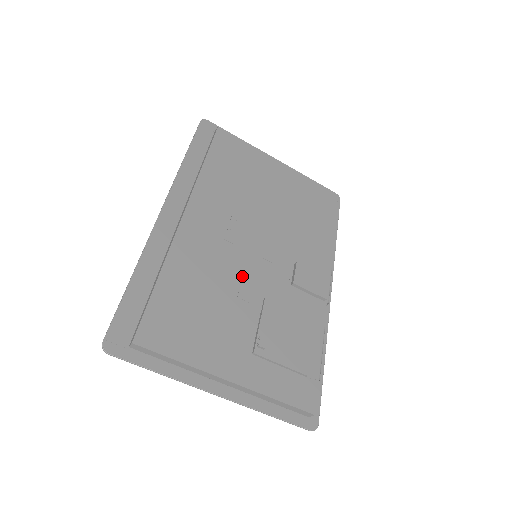
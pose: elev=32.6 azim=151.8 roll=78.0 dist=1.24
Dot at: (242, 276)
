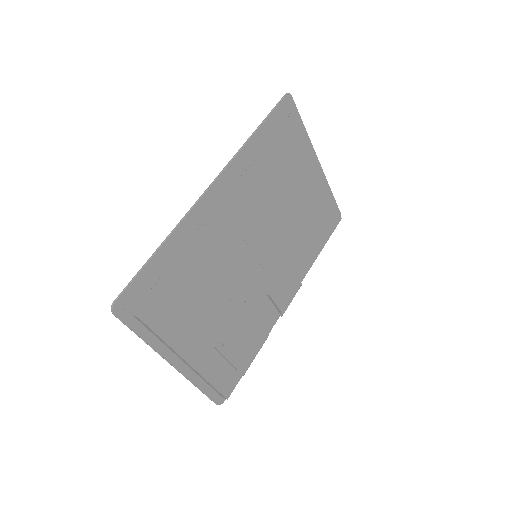
Dot at: (239, 277)
